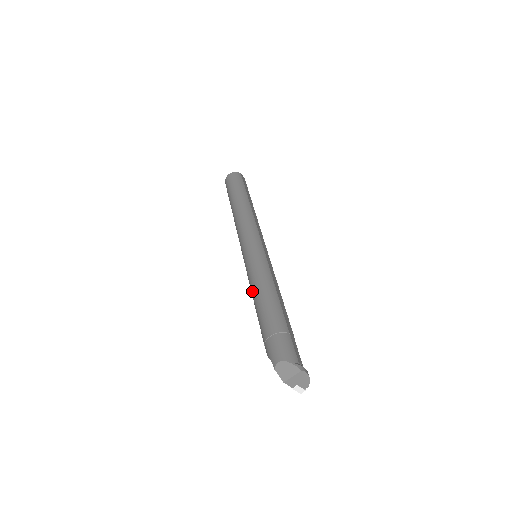
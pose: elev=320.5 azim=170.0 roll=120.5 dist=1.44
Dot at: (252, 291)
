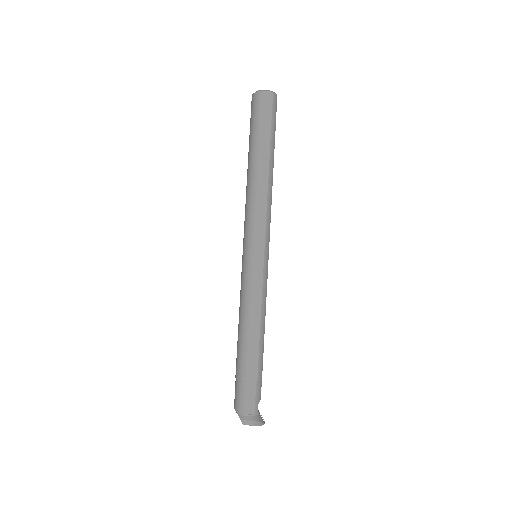
Dot at: occluded
